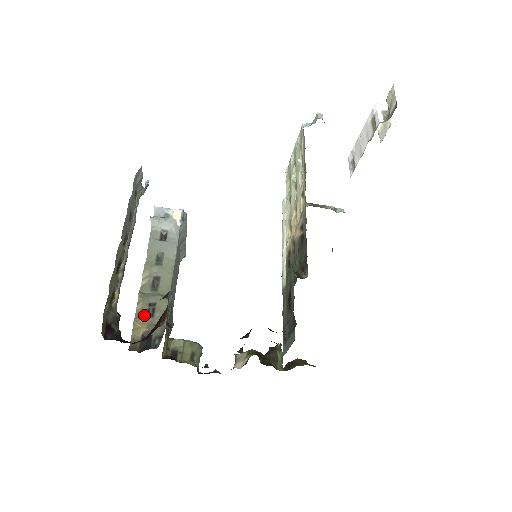
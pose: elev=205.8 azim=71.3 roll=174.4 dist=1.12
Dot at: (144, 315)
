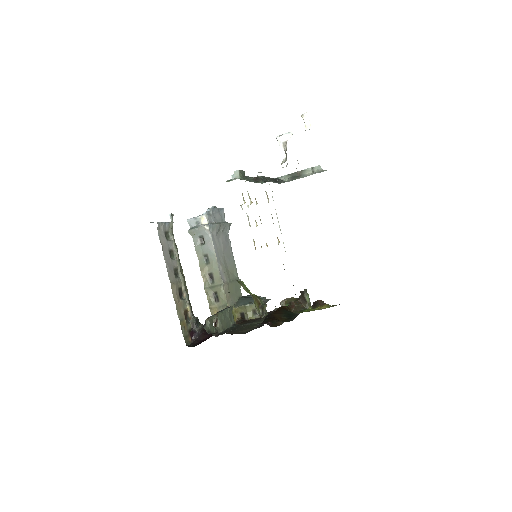
Dot at: (213, 302)
